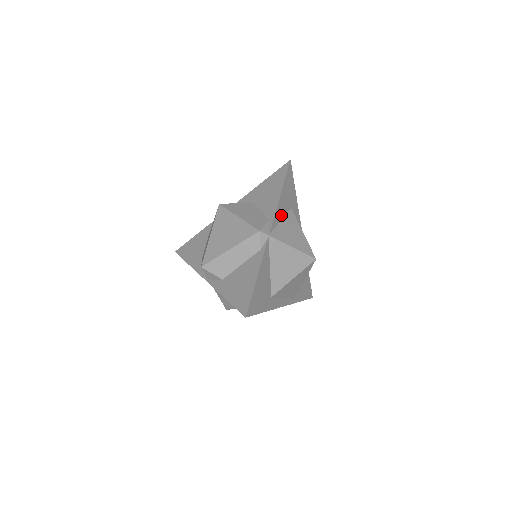
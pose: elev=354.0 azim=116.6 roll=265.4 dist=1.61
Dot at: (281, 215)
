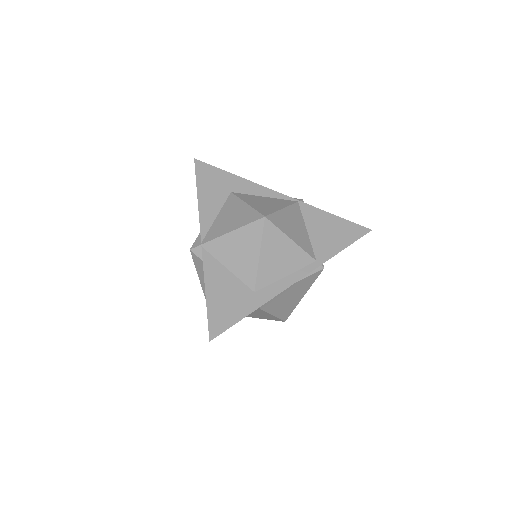
Dot at: (214, 212)
